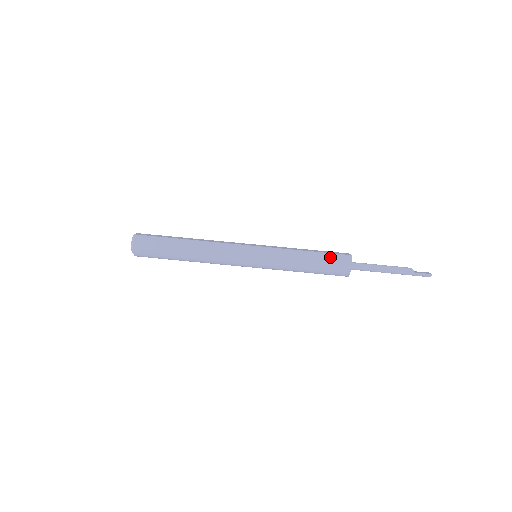
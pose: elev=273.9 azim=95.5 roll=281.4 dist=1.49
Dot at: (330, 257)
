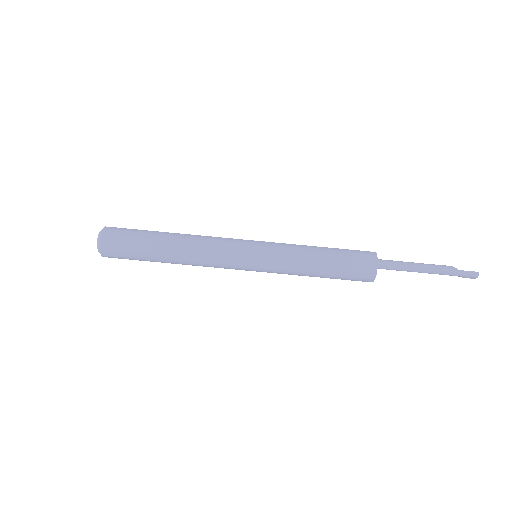
Dot at: (349, 252)
